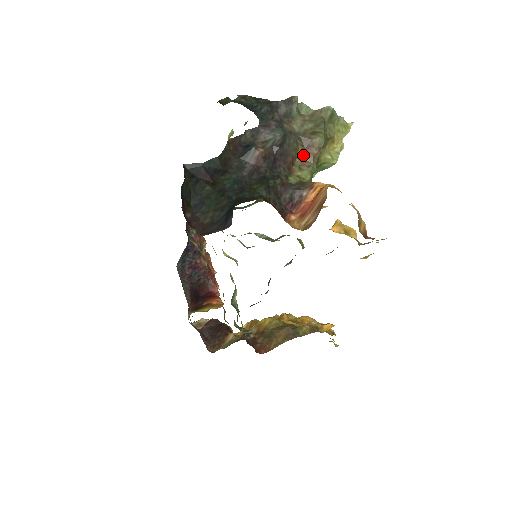
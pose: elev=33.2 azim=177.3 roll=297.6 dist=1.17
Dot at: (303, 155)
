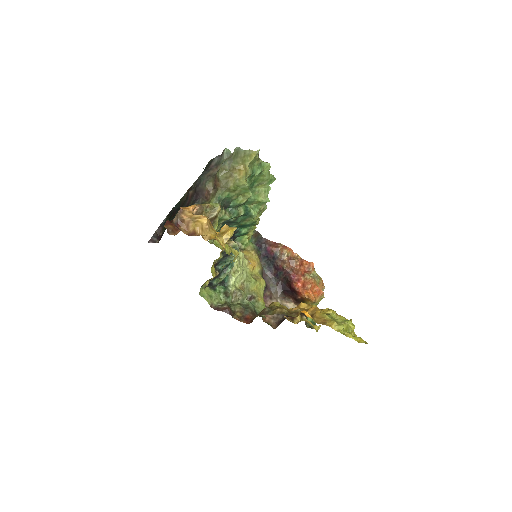
Dot at: (216, 187)
